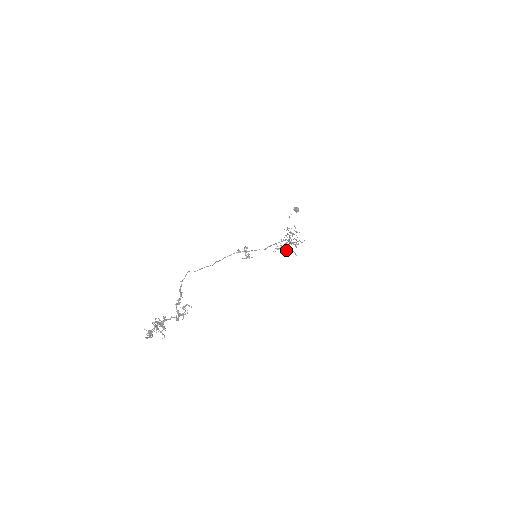
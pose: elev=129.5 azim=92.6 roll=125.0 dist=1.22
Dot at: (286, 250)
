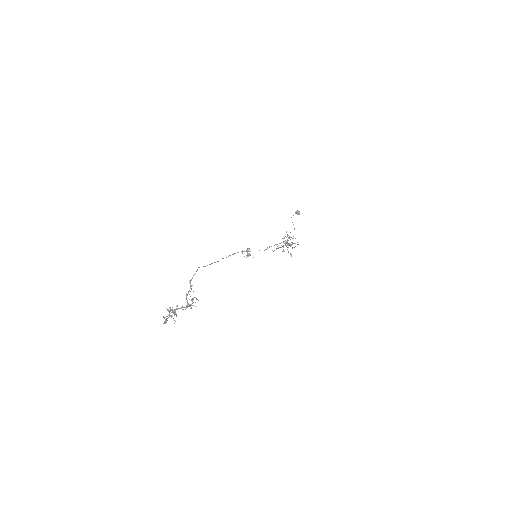
Dot at: (283, 249)
